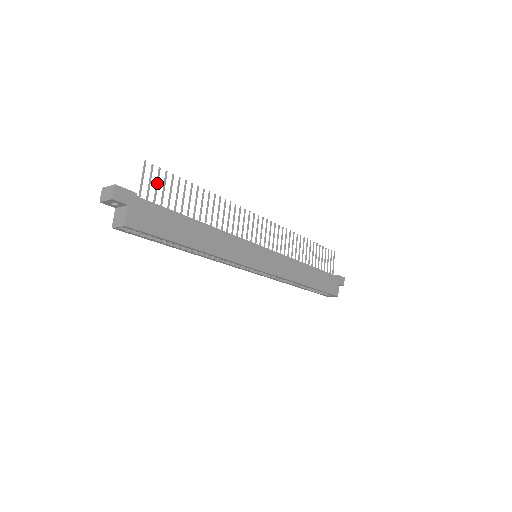
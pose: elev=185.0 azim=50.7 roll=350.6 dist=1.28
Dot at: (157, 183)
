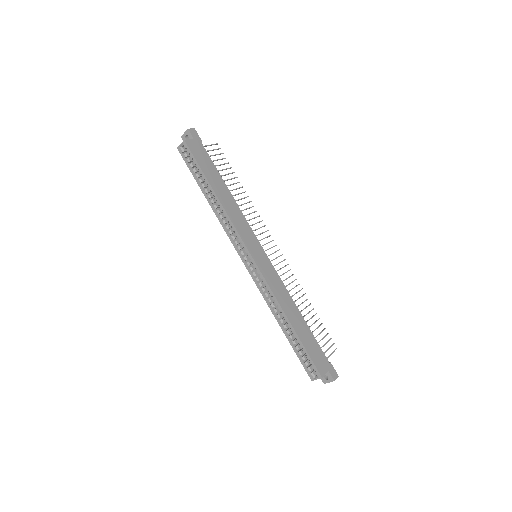
Dot at: (217, 154)
